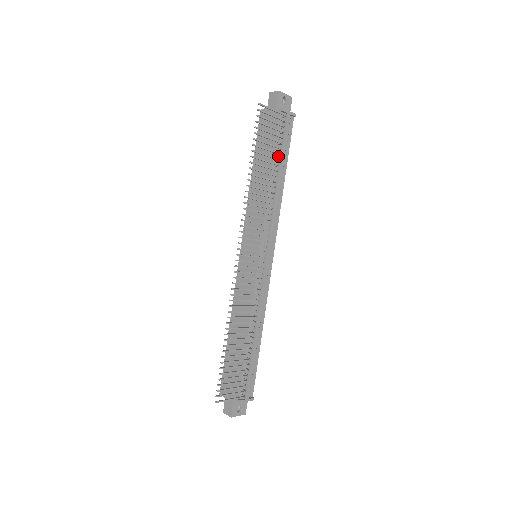
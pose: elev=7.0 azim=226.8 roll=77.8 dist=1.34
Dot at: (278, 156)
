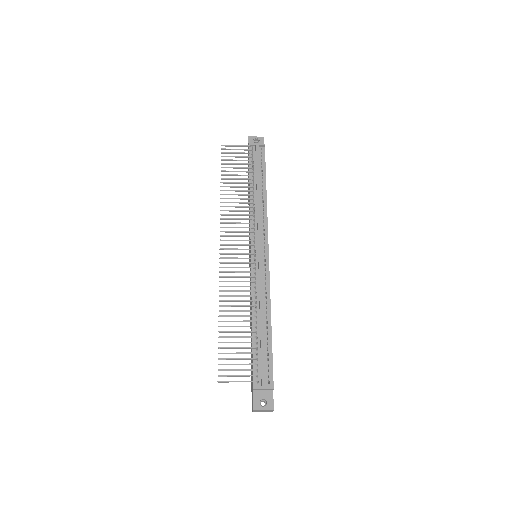
Dot at: (254, 175)
